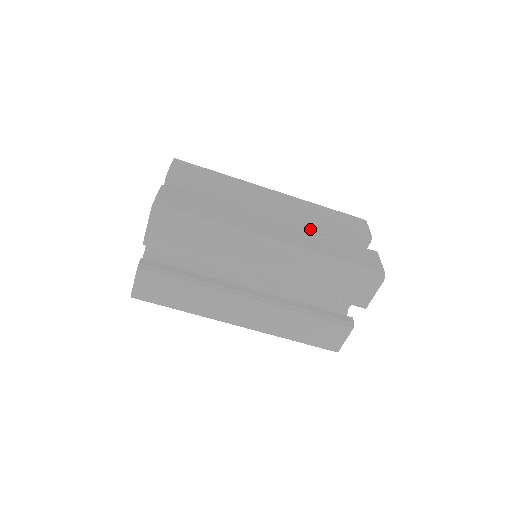
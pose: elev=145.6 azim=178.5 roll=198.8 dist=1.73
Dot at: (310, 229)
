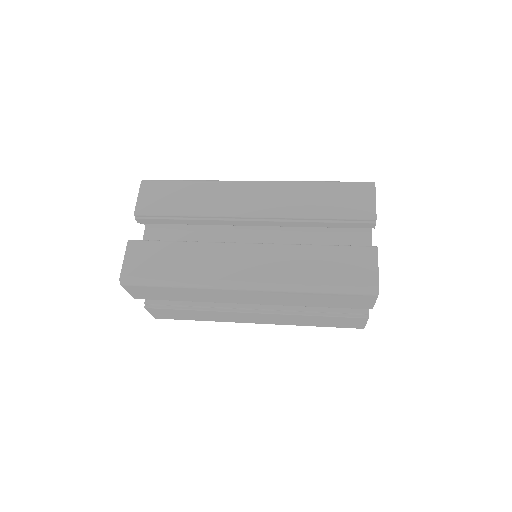
Dot at: (300, 226)
